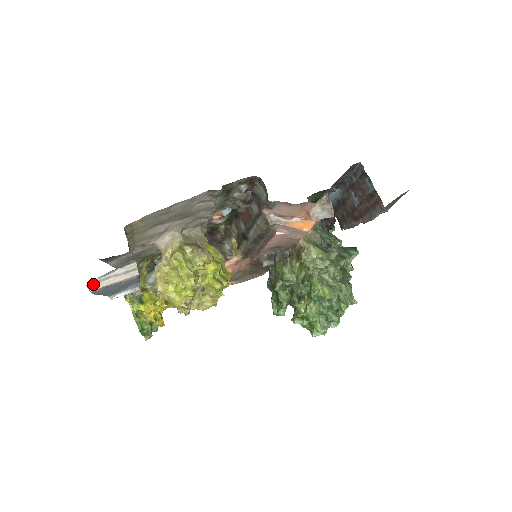
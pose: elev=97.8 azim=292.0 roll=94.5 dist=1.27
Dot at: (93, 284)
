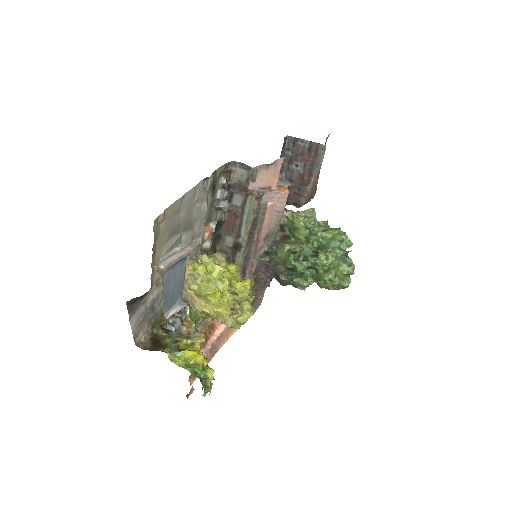
Dot at: (160, 263)
